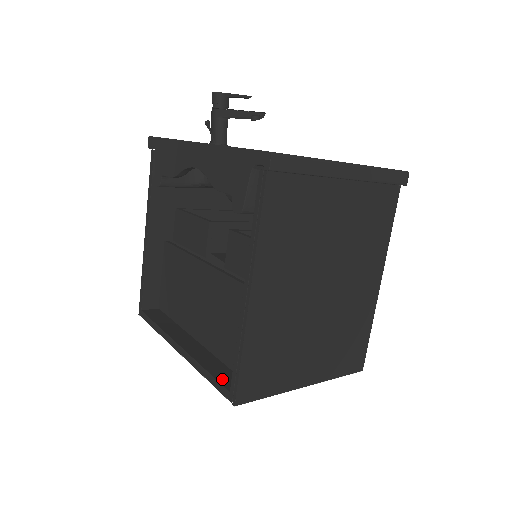
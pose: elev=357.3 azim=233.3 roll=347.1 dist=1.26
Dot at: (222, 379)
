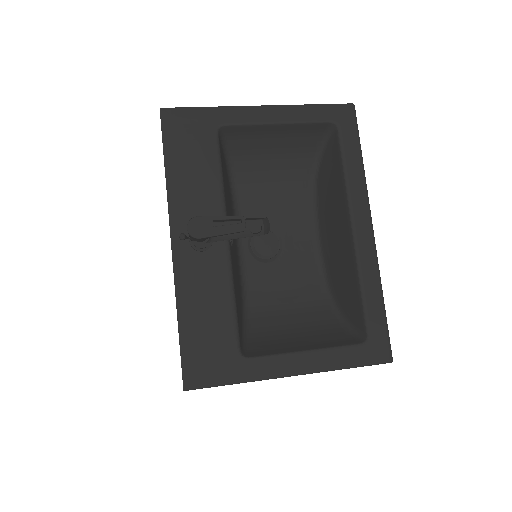
Dot at: occluded
